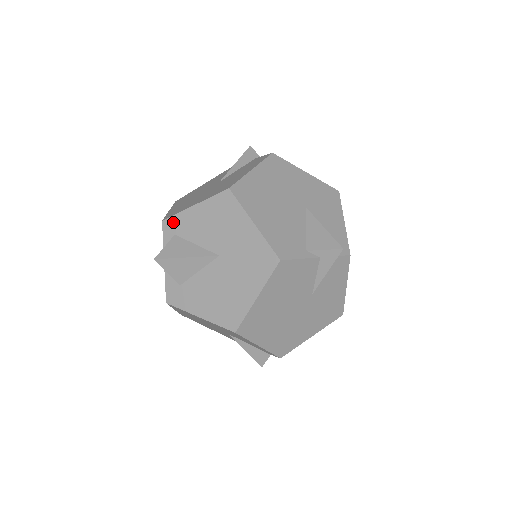
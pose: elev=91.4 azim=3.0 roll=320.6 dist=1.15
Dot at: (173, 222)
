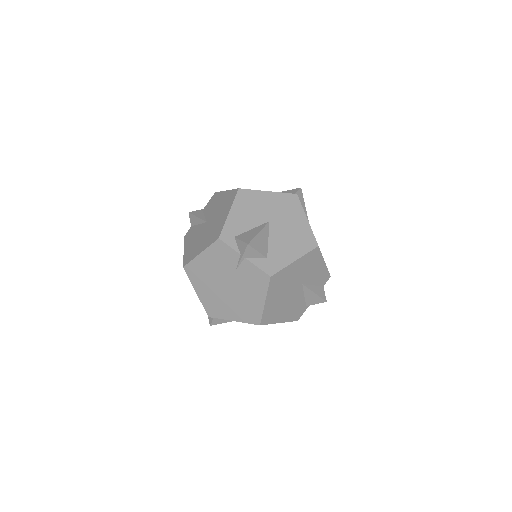
Dot at: (226, 232)
